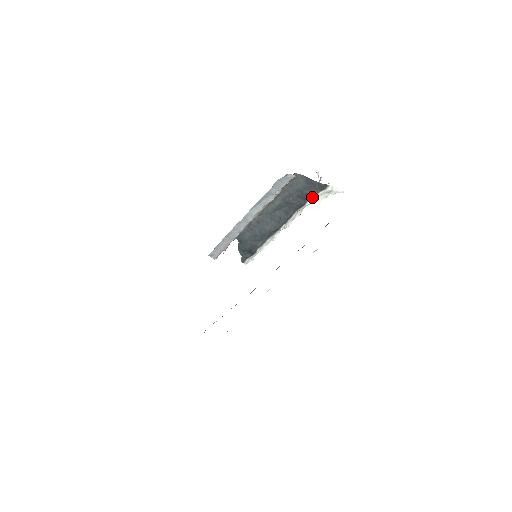
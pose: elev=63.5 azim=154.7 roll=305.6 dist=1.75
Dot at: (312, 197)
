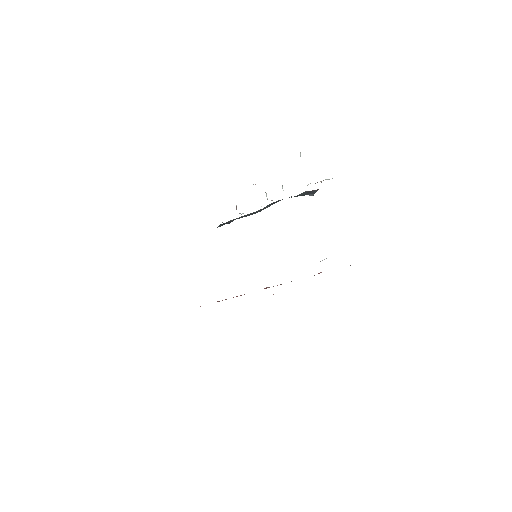
Dot at: occluded
